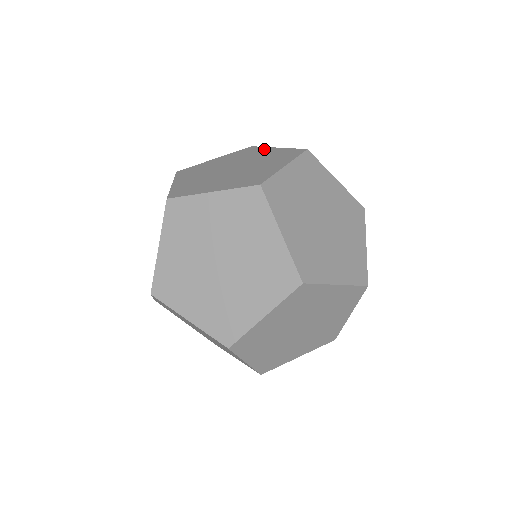
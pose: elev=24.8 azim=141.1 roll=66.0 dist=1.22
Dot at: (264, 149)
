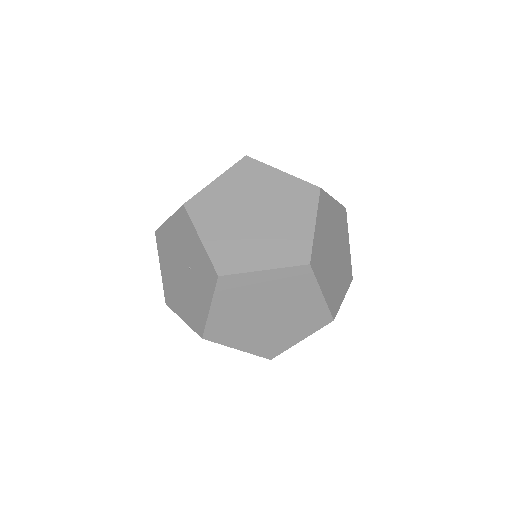
Dot at: (268, 171)
